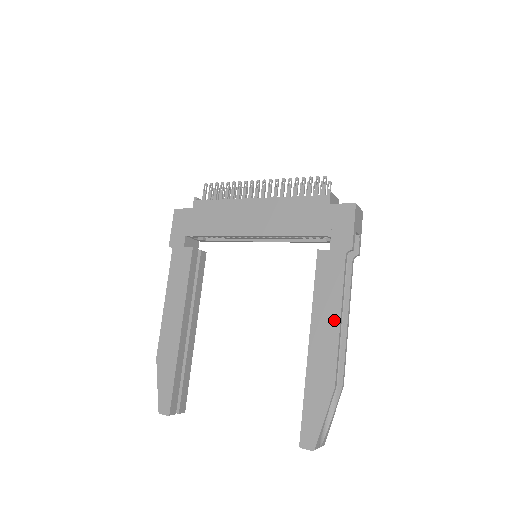
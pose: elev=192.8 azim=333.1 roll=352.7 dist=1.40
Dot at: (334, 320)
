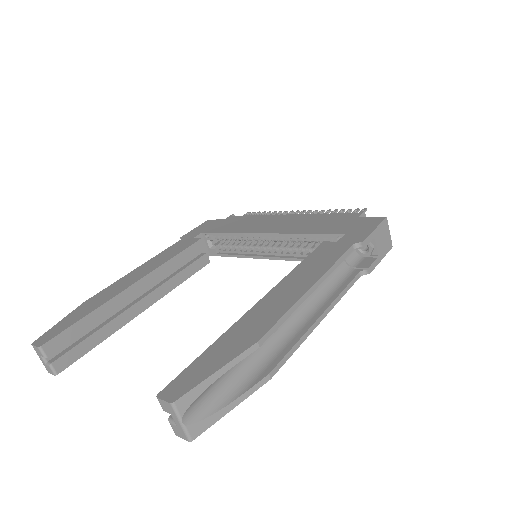
Dot at: (303, 286)
